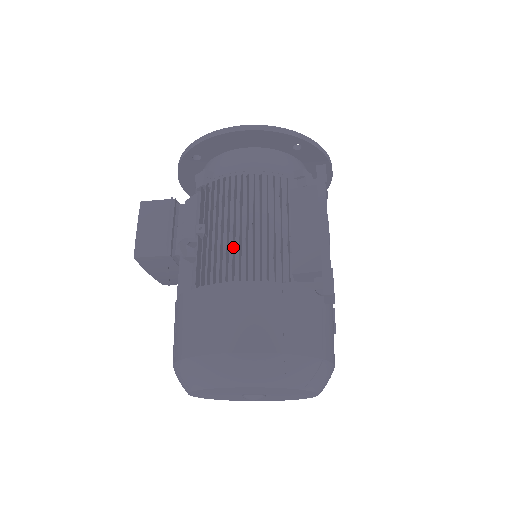
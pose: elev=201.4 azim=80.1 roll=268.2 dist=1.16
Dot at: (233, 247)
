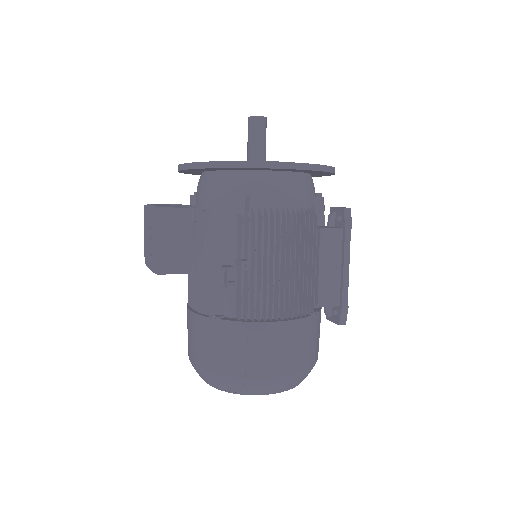
Dot at: (278, 288)
